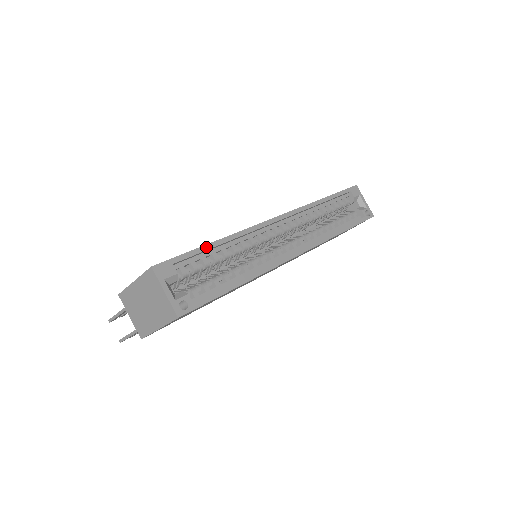
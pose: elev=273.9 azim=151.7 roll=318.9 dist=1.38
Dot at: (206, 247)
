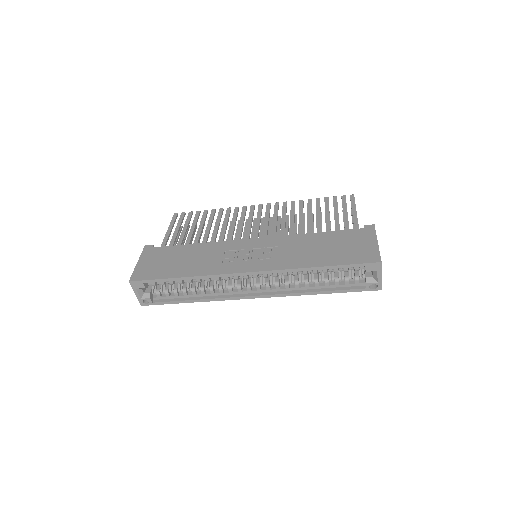
Dot at: (171, 279)
